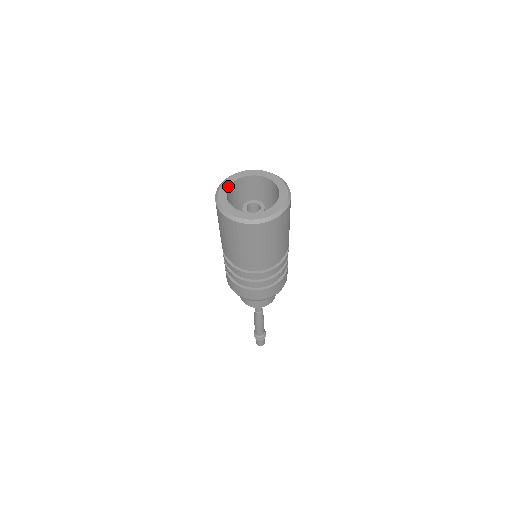
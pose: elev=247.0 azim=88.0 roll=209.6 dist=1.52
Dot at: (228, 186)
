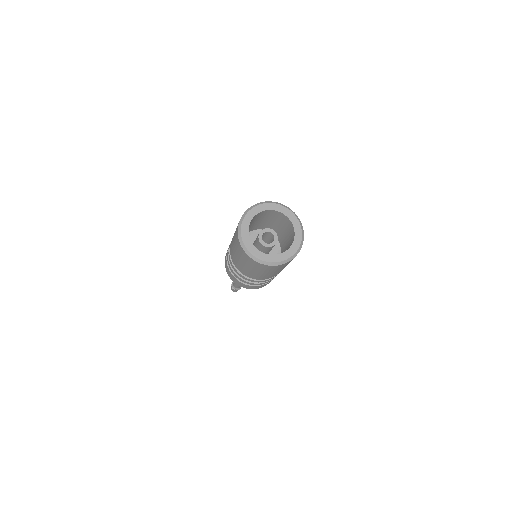
Dot at: (250, 221)
